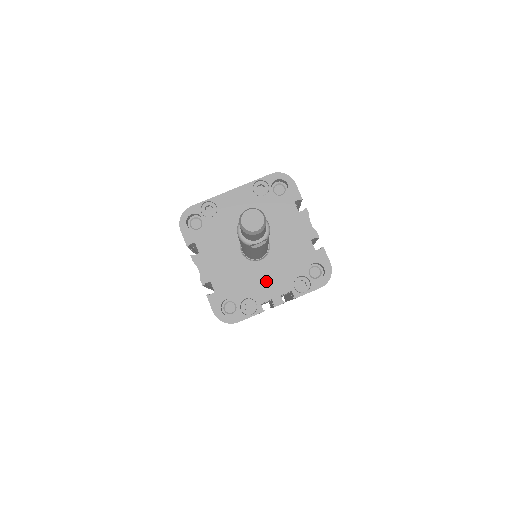
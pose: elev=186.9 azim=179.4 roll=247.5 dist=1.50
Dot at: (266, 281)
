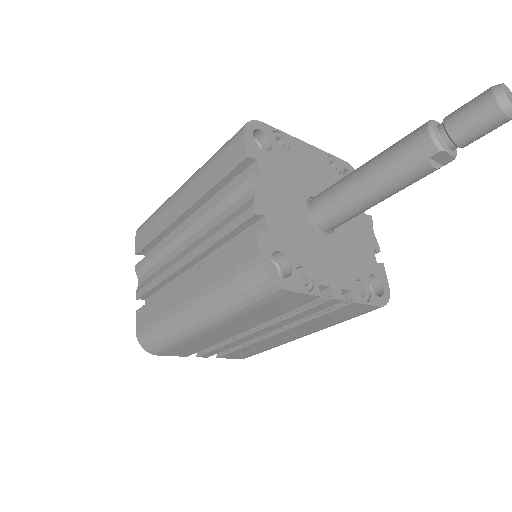
Dot at: (328, 261)
